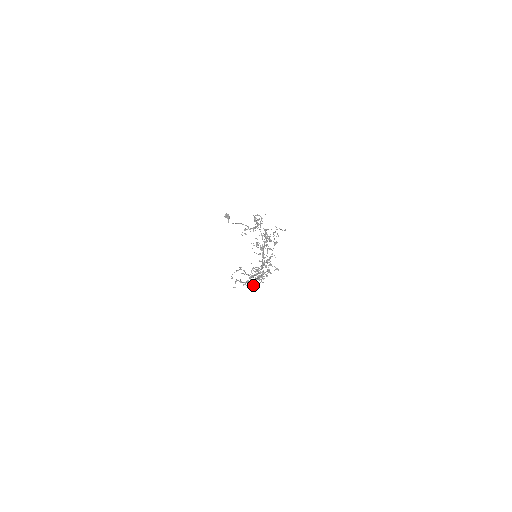
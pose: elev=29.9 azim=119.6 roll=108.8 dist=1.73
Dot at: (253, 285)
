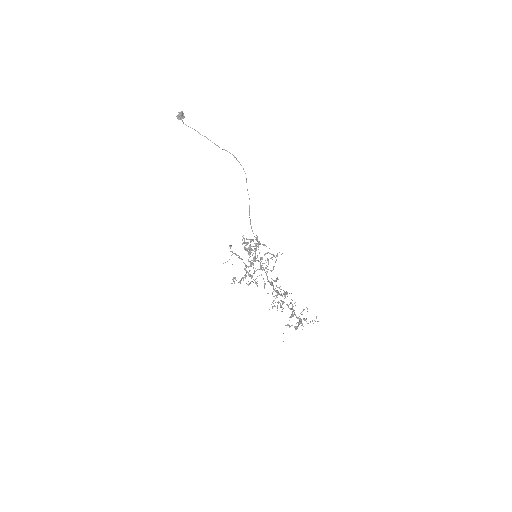
Dot at: occluded
